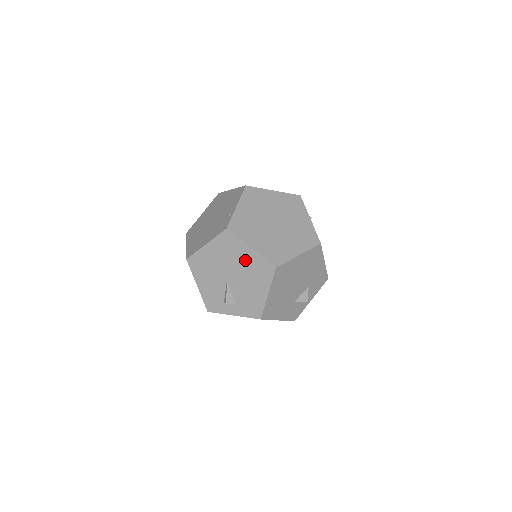
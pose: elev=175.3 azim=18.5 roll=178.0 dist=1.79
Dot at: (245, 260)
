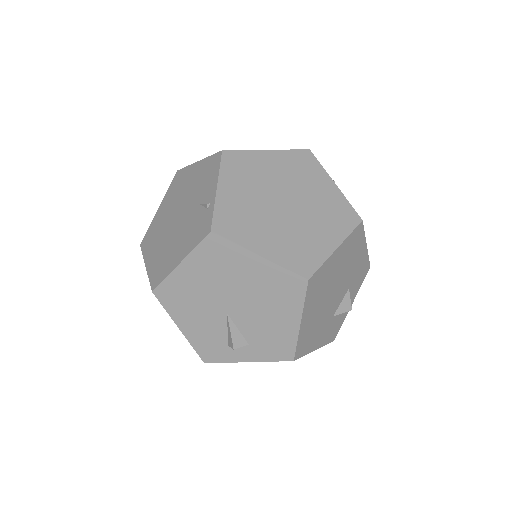
Dot at: (252, 277)
